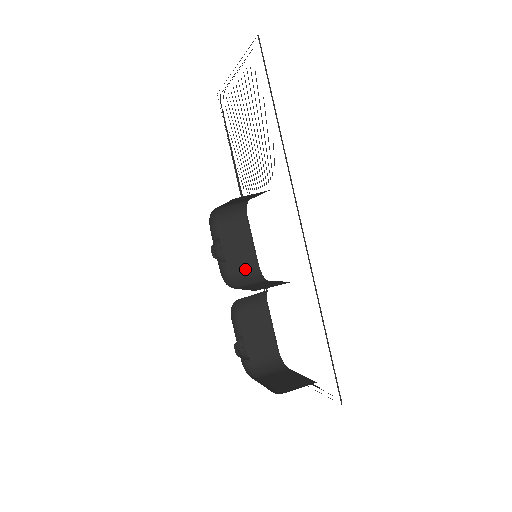
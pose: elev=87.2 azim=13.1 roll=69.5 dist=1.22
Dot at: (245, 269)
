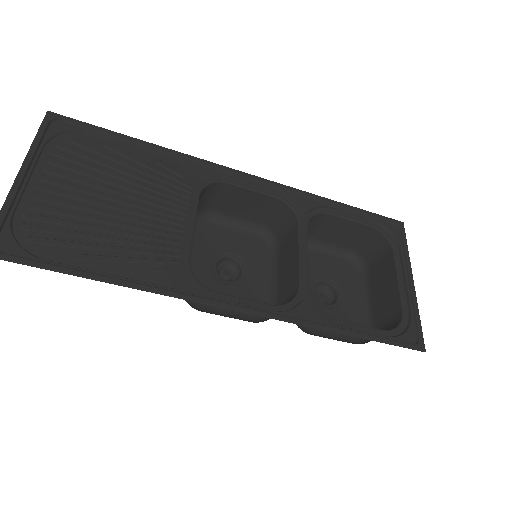
Dot at: (273, 211)
